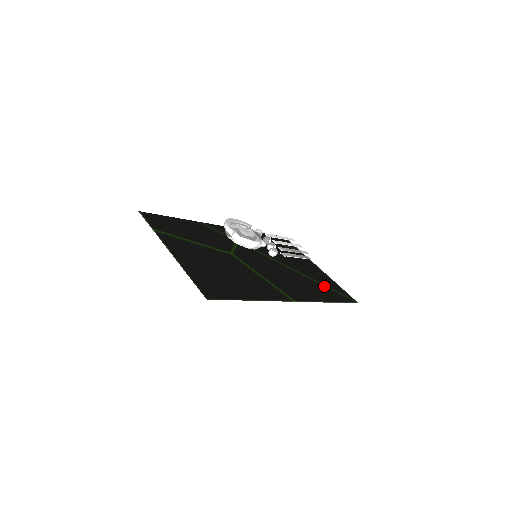
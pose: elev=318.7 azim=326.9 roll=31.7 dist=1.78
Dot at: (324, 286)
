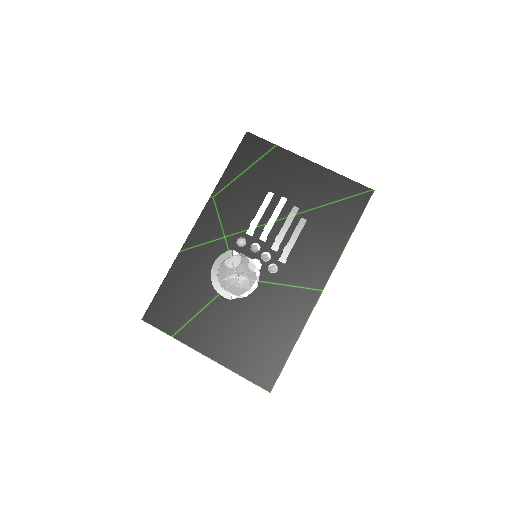
Dot at: (331, 206)
